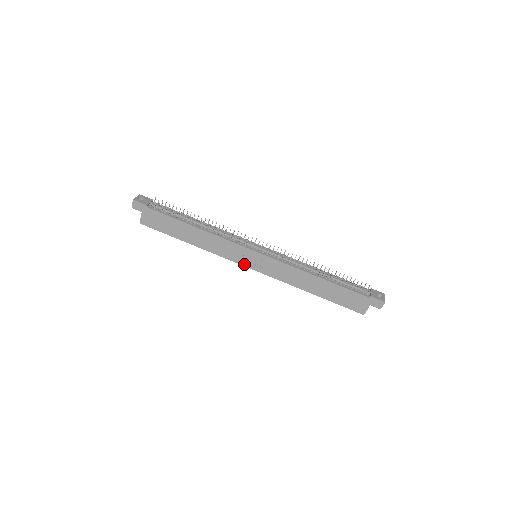
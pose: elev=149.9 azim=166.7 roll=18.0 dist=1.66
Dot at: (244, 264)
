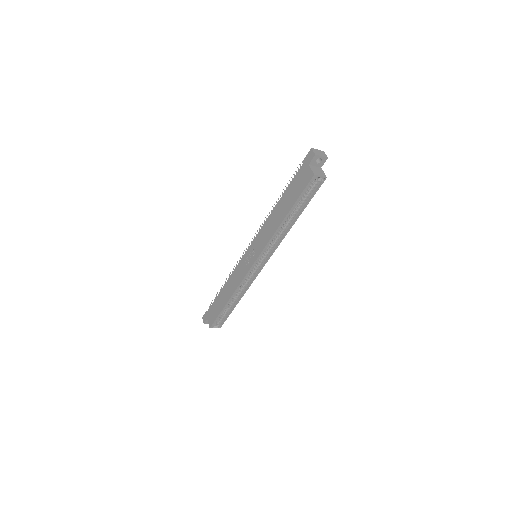
Dot at: (250, 267)
